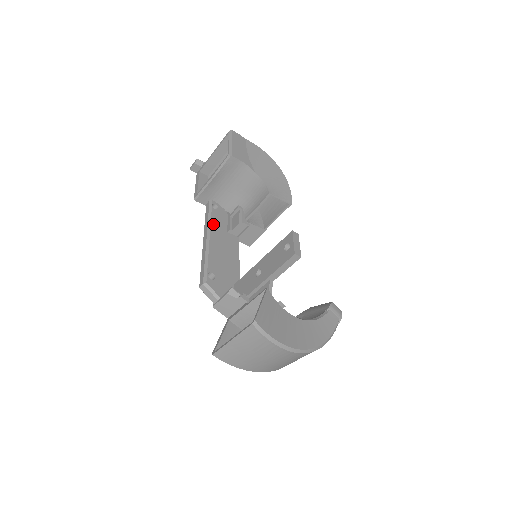
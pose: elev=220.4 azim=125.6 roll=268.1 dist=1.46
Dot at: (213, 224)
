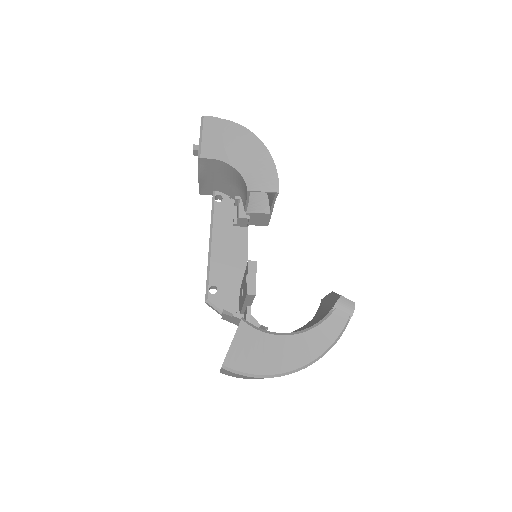
Dot at: (216, 223)
